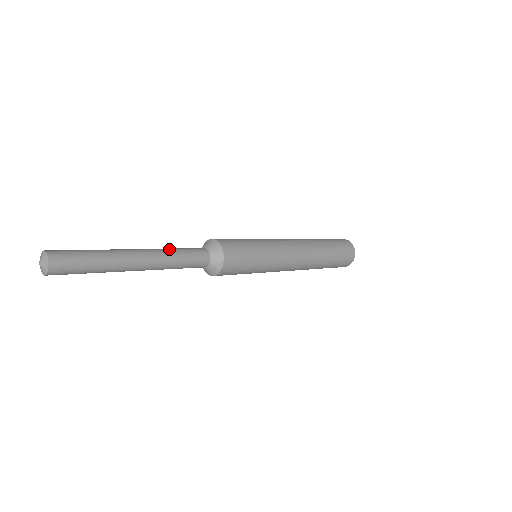
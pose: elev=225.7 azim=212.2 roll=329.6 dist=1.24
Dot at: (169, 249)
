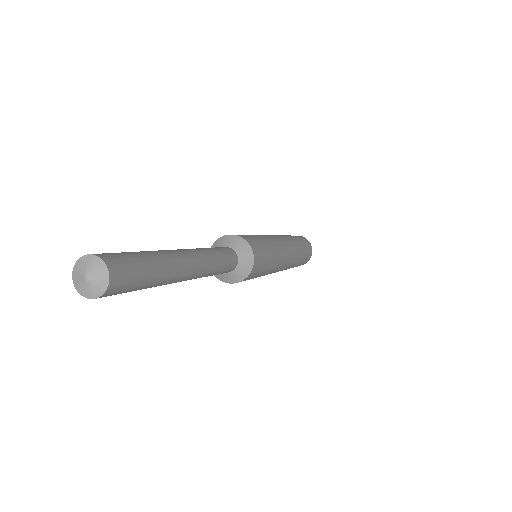
Dot at: (212, 254)
